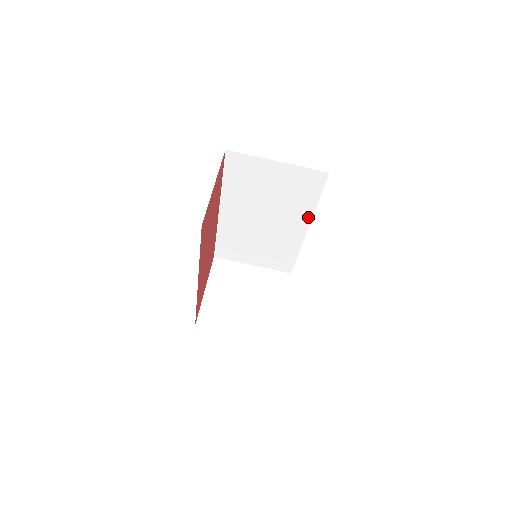
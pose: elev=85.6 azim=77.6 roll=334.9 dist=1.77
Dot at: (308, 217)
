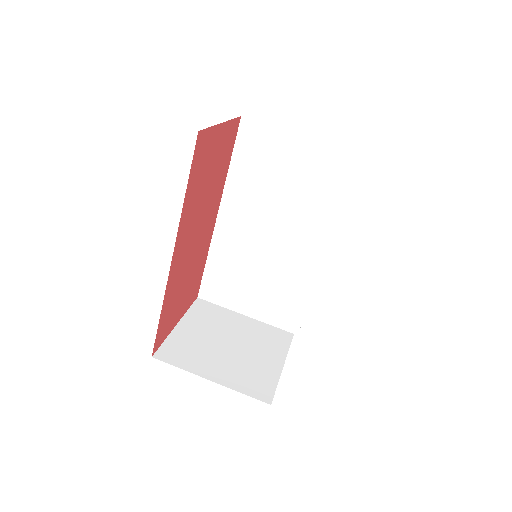
Dot at: (327, 229)
